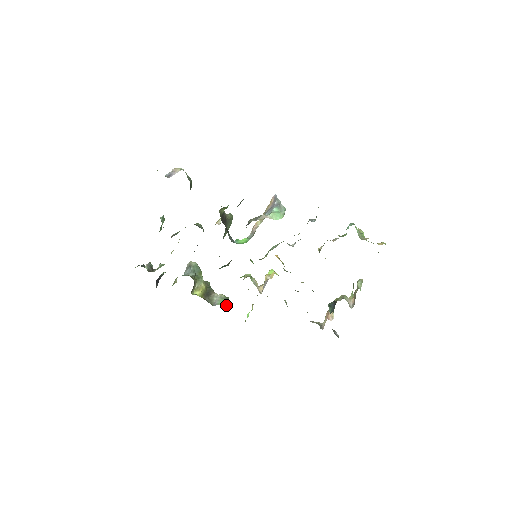
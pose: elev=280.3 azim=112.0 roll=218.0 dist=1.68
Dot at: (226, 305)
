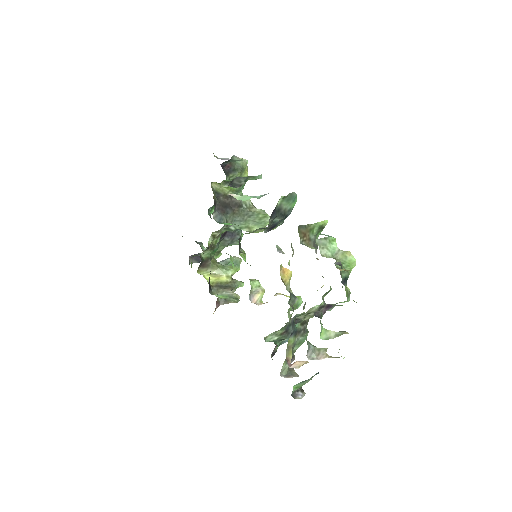
Dot at: (224, 301)
